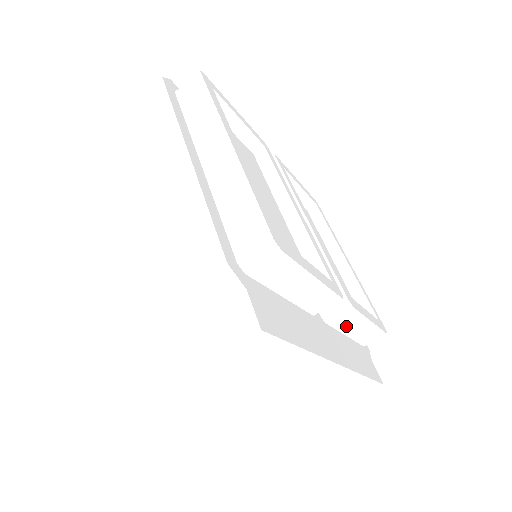
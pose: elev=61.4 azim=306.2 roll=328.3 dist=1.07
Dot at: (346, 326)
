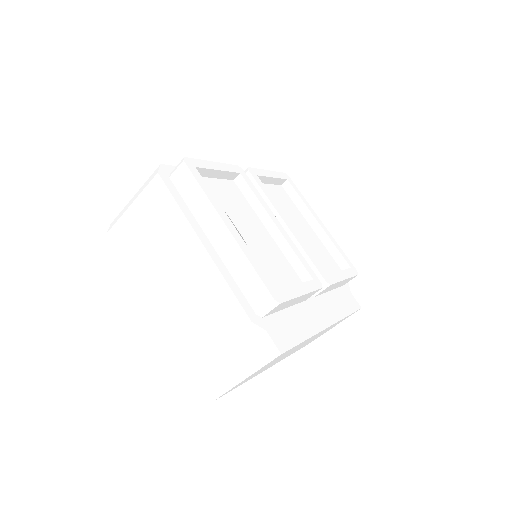
Dot at: (328, 289)
